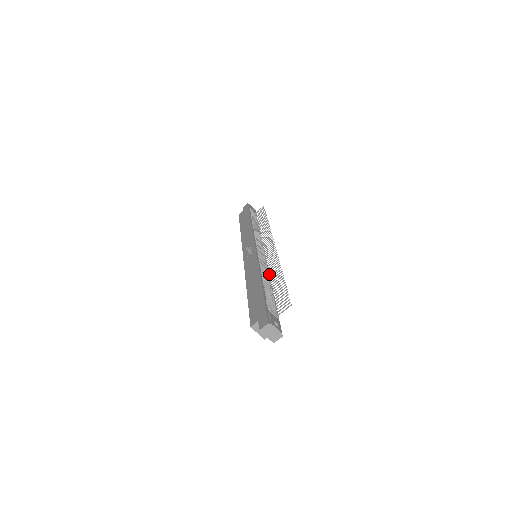
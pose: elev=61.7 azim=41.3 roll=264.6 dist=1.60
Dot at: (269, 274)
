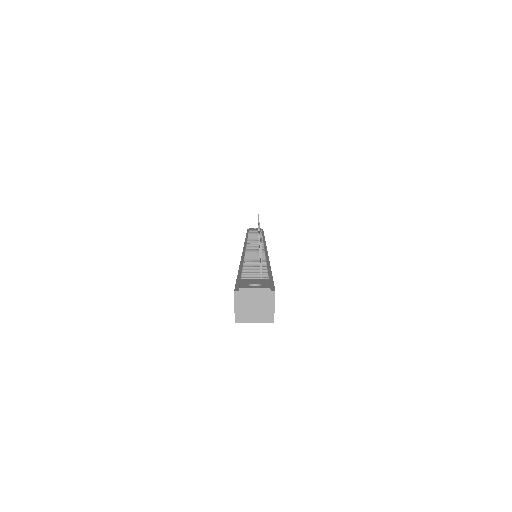
Dot at: (259, 253)
